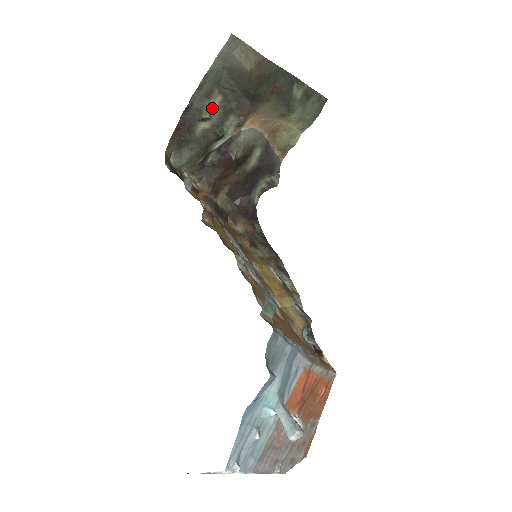
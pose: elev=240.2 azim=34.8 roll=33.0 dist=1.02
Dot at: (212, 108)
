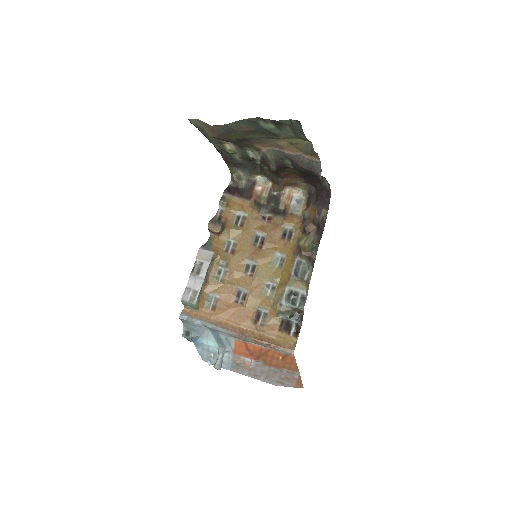
Dot at: (230, 147)
